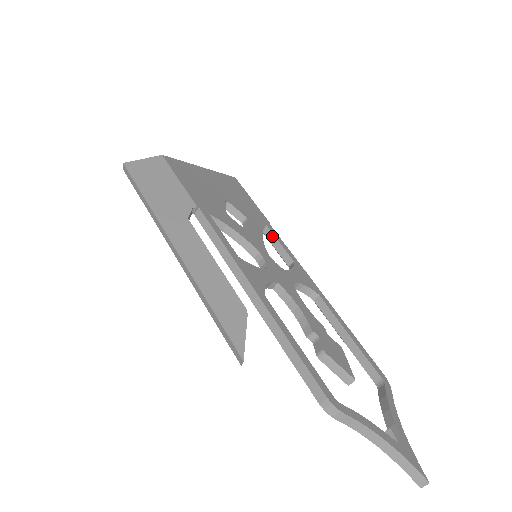
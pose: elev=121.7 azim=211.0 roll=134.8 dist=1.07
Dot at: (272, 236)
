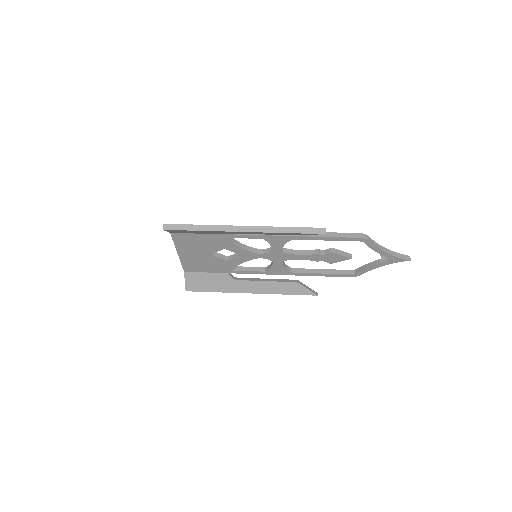
Dot at: (242, 268)
